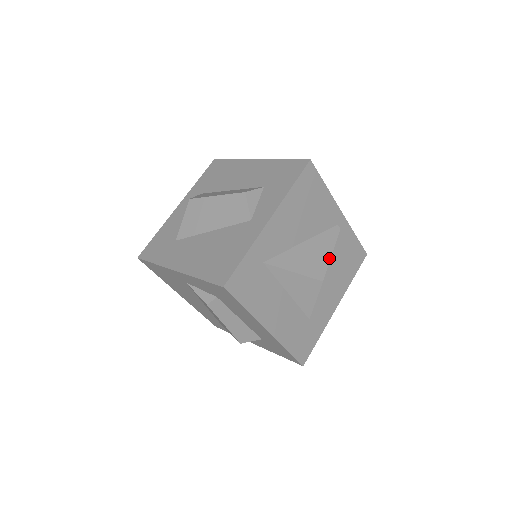
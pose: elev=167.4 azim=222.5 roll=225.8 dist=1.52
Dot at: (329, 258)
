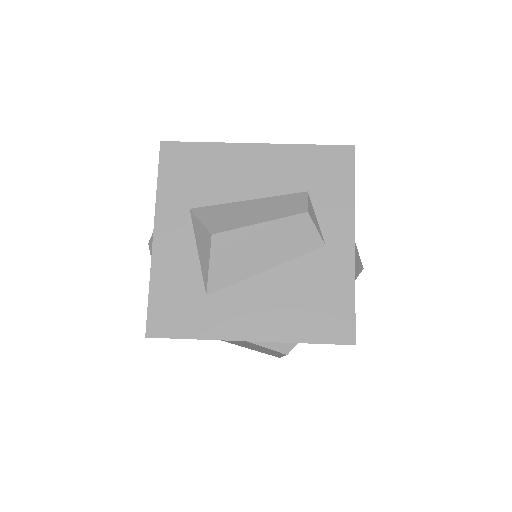
Dot at: occluded
